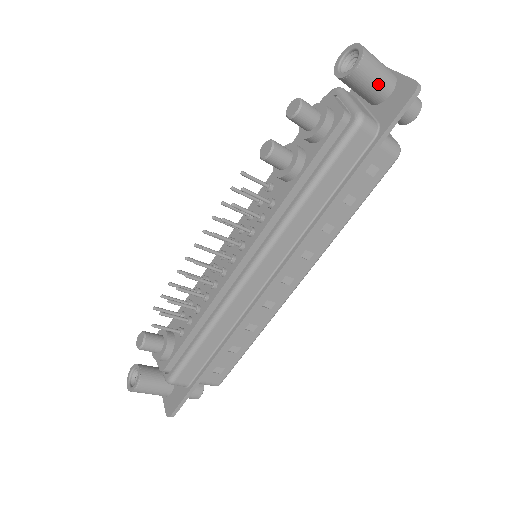
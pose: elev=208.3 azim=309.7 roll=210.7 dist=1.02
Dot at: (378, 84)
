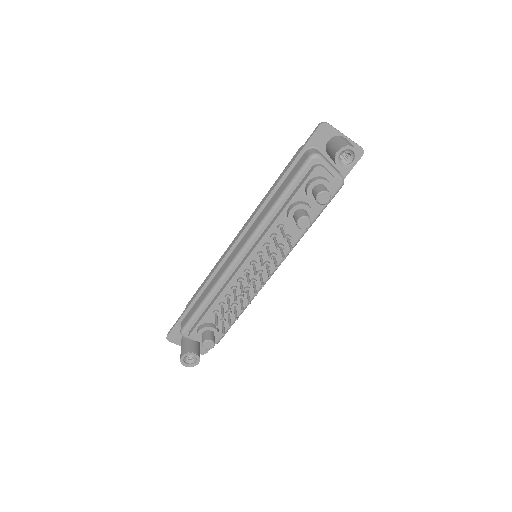
Dot at: occluded
